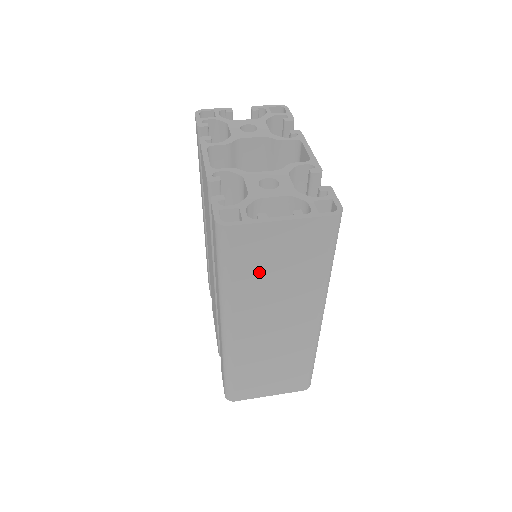
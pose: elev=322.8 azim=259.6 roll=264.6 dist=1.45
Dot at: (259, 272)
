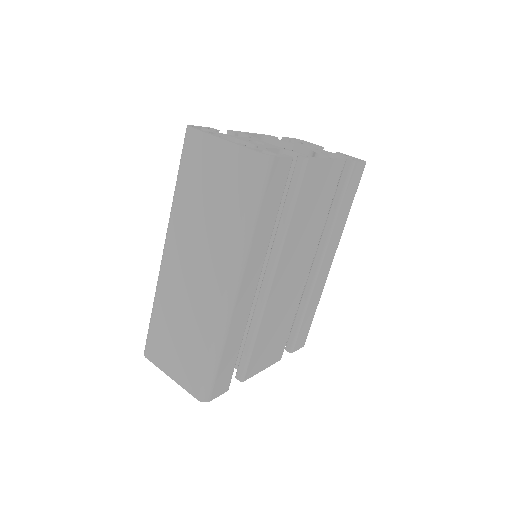
Dot at: (197, 191)
